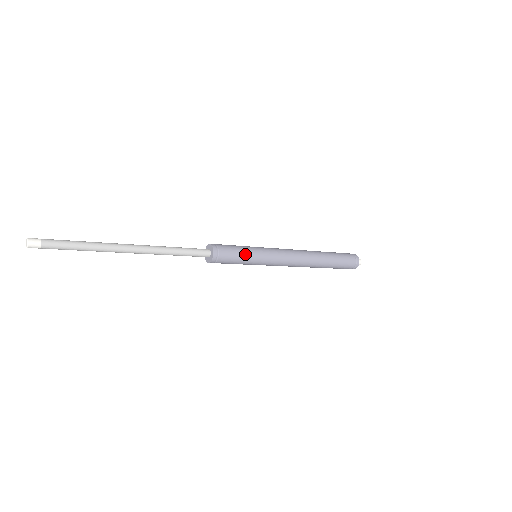
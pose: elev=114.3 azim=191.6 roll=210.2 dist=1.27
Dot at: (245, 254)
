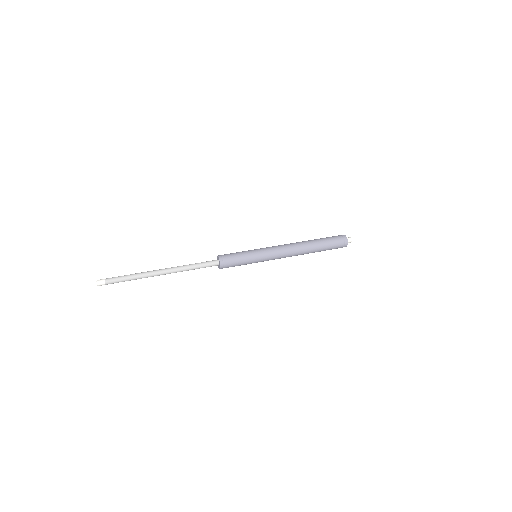
Dot at: (245, 258)
